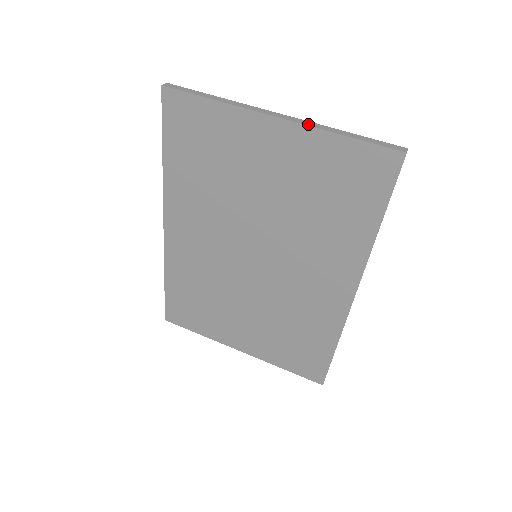
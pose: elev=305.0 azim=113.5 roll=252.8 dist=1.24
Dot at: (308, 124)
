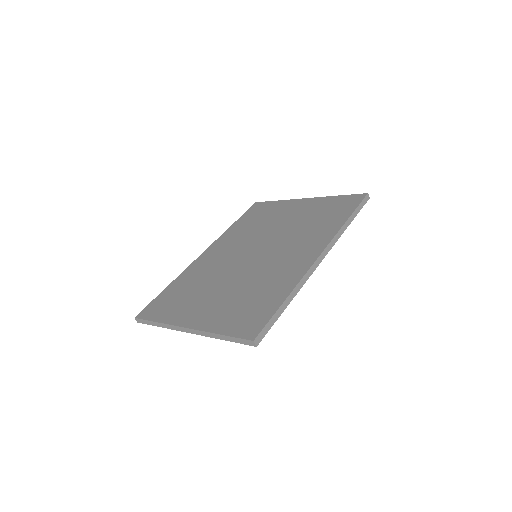
Dot at: (321, 198)
